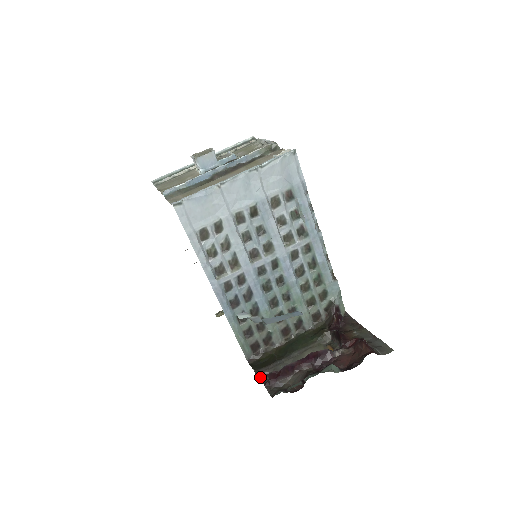
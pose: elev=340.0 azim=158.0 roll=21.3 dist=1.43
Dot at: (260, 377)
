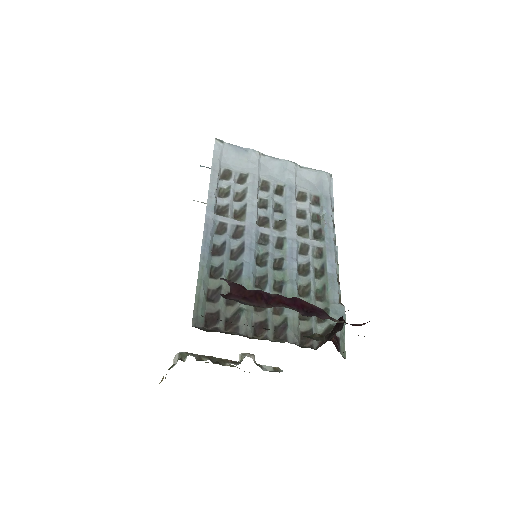
Dot at: occluded
